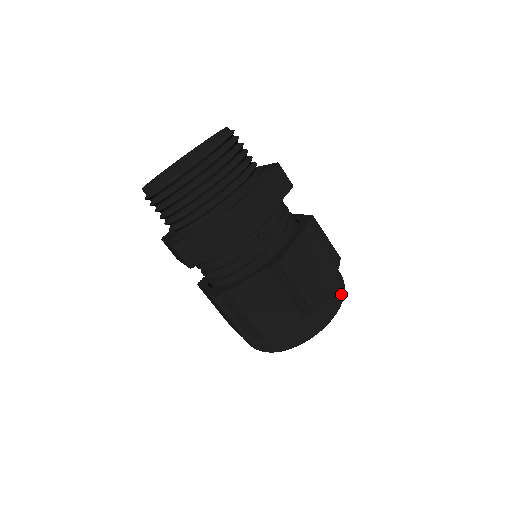
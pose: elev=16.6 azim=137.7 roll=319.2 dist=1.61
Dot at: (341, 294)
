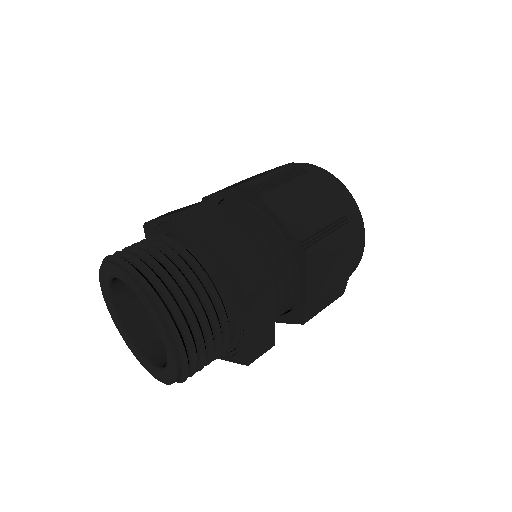
Dot at: (363, 244)
